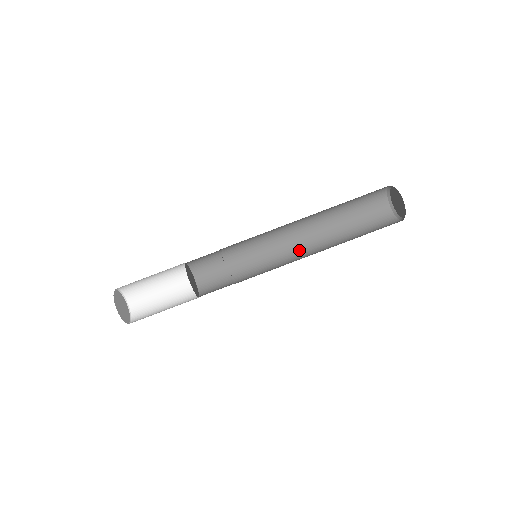
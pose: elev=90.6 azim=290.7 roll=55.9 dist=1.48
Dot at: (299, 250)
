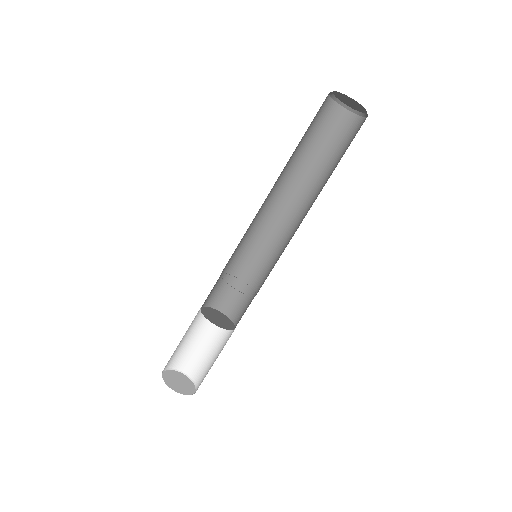
Dot at: (285, 214)
